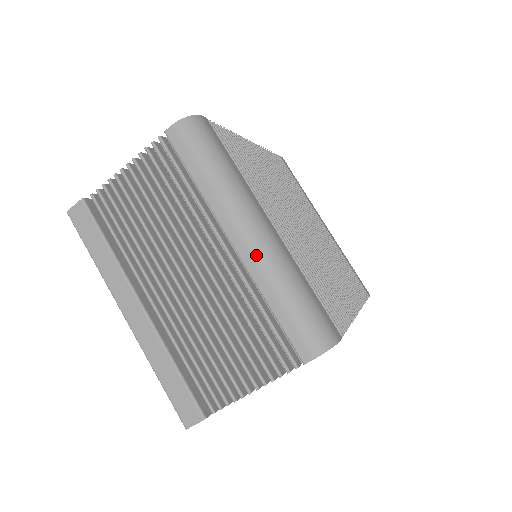
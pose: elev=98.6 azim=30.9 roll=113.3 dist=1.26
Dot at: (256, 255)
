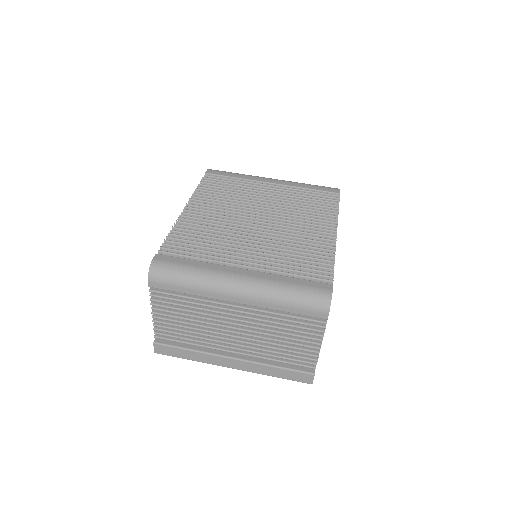
Dot at: (252, 298)
